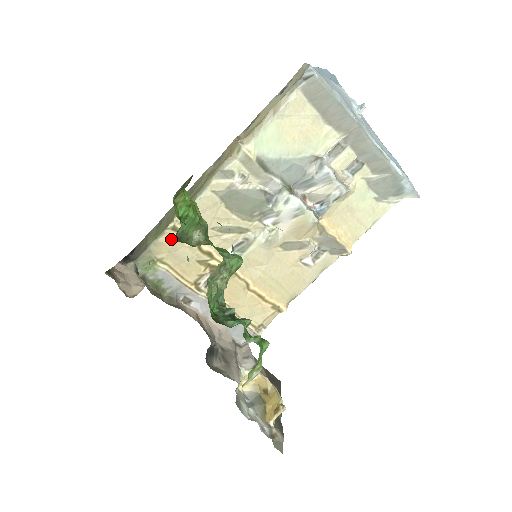
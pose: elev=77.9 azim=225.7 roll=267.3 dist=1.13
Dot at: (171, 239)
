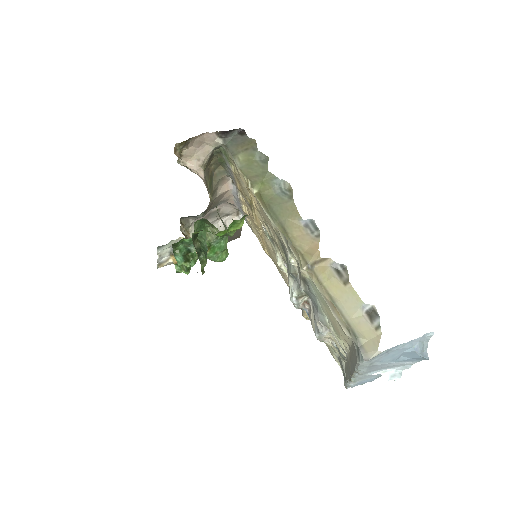
Dot at: (244, 181)
